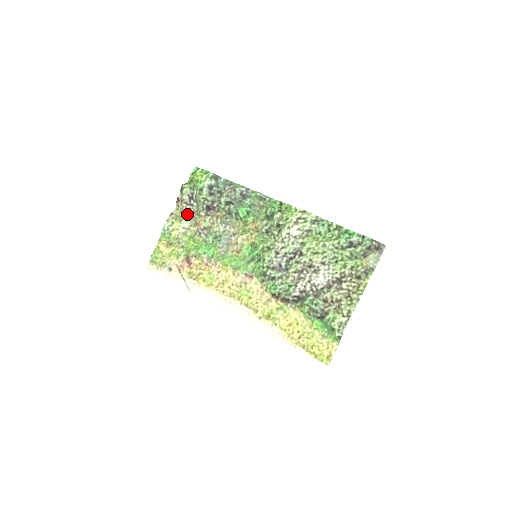
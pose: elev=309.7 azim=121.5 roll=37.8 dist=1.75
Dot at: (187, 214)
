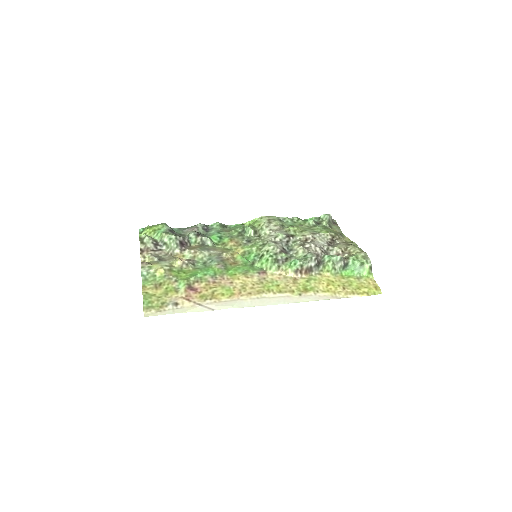
Dot at: (160, 258)
